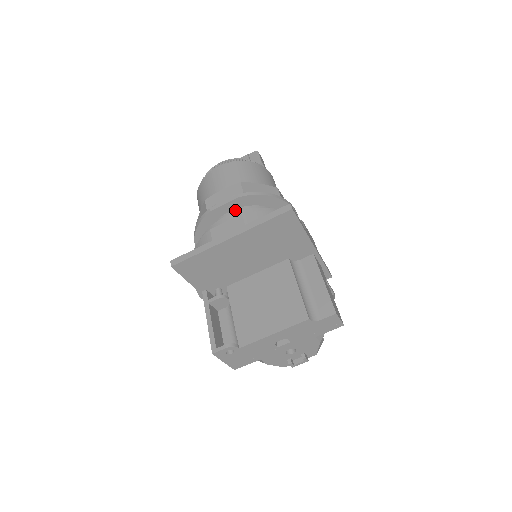
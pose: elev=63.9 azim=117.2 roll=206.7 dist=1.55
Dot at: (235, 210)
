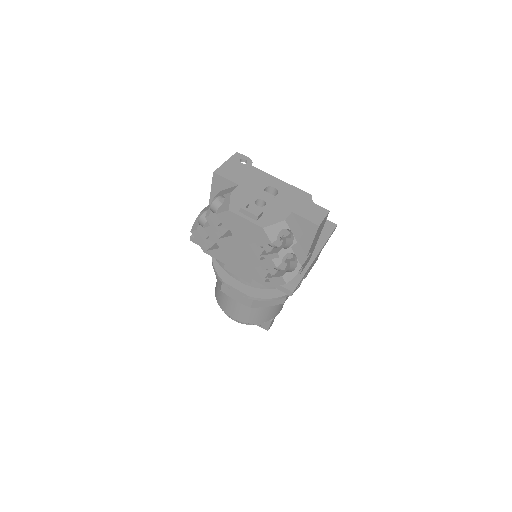
Dot at: occluded
